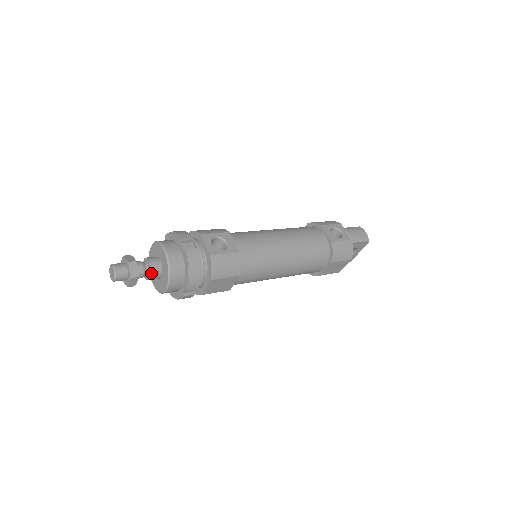
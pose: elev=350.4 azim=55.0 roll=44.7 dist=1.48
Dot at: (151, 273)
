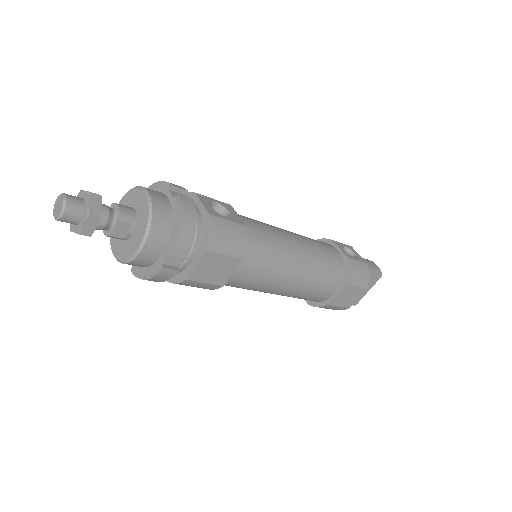
Dot at: (119, 222)
